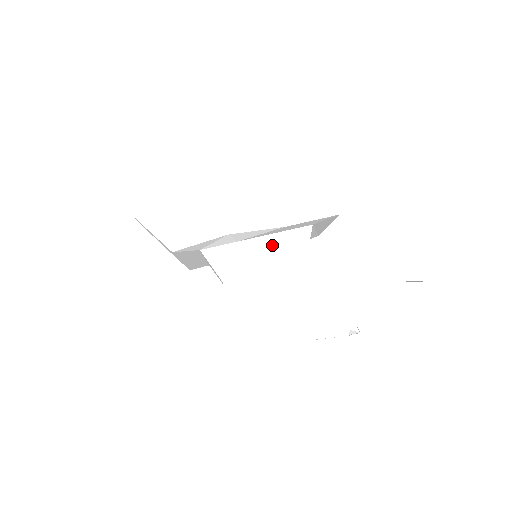
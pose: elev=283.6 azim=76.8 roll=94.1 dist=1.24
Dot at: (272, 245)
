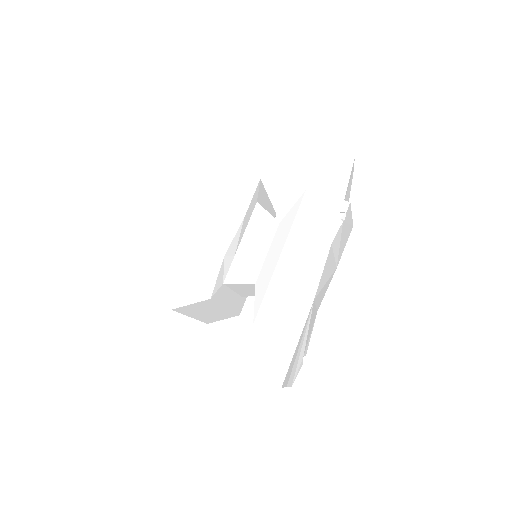
Dot at: (252, 236)
